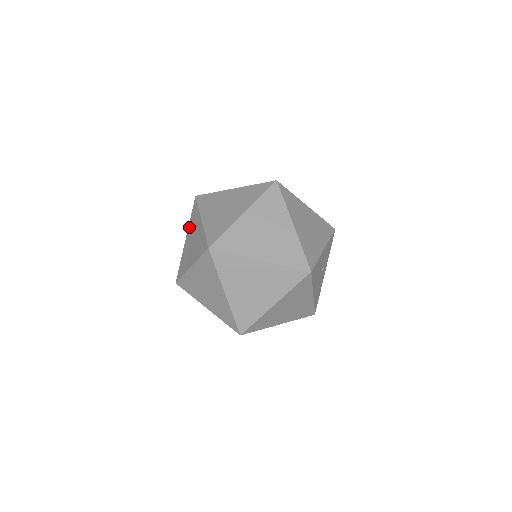
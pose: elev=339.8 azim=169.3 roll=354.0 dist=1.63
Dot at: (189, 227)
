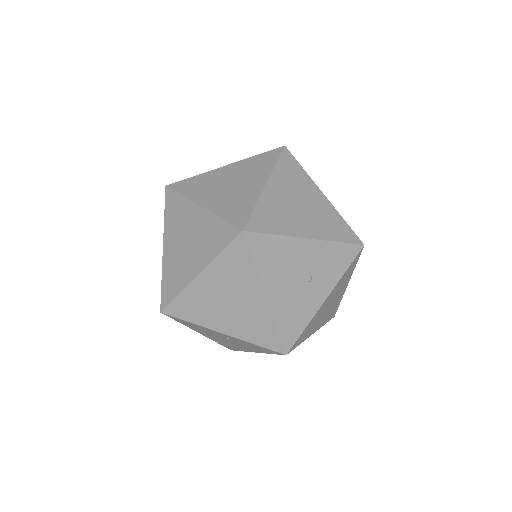
Dot at: occluded
